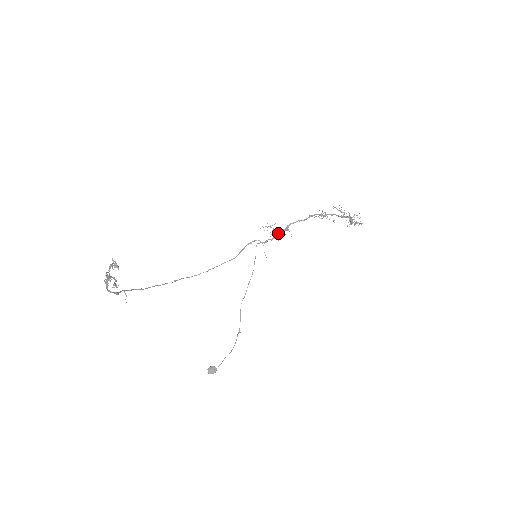
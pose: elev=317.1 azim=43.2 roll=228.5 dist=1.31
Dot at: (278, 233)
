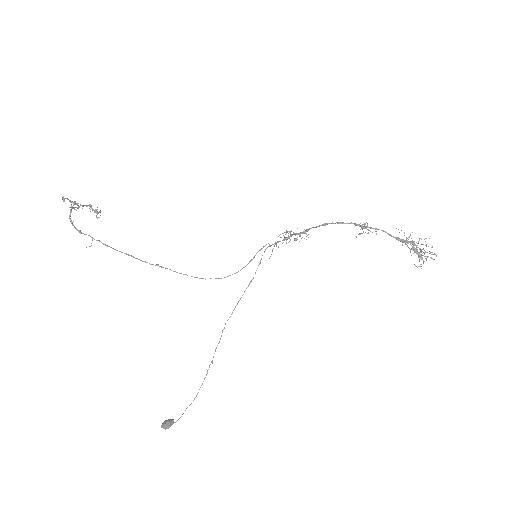
Dot at: (292, 235)
